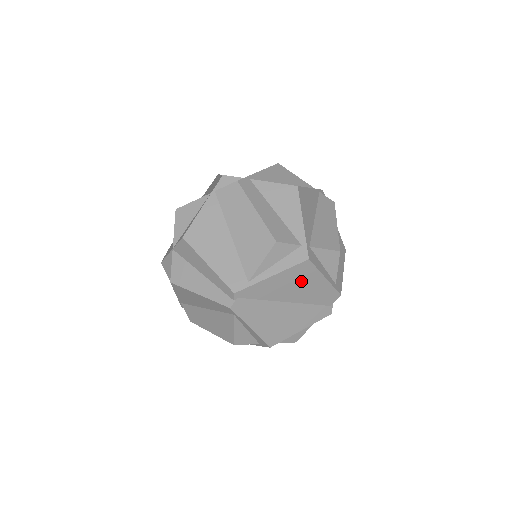
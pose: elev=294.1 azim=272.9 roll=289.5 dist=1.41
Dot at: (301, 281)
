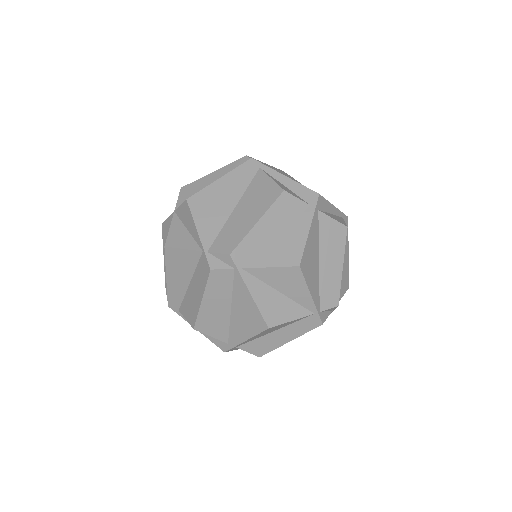
Dot at: occluded
